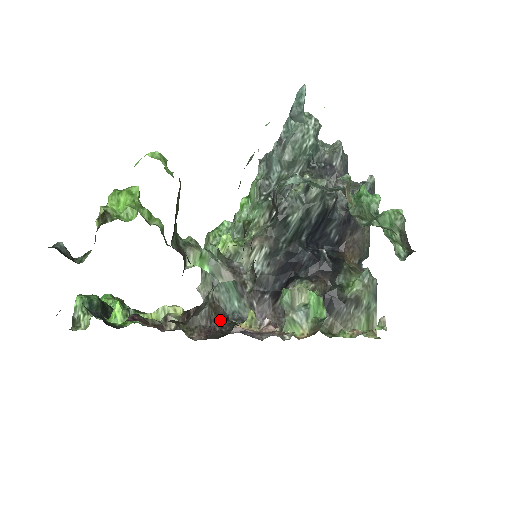
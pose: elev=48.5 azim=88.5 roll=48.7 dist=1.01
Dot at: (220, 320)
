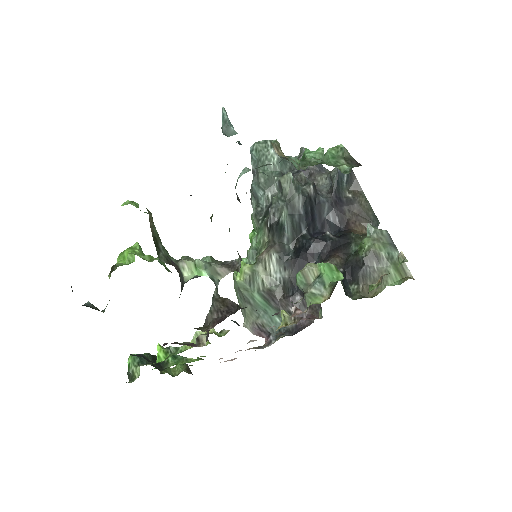
Dot at: (230, 309)
